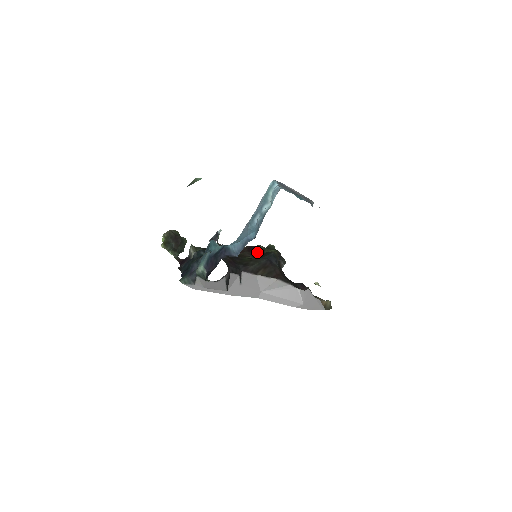
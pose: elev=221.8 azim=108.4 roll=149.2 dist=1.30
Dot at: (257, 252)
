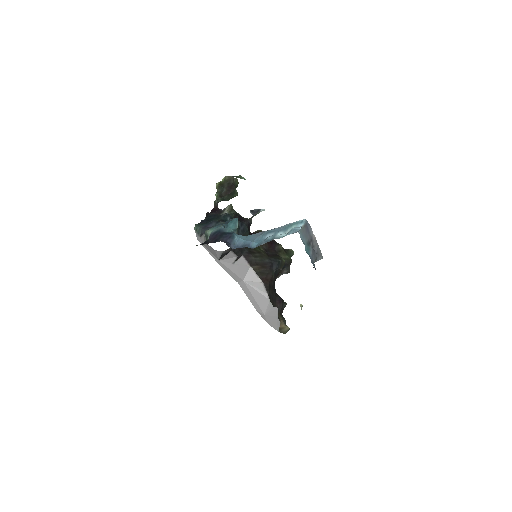
Dot at: (273, 249)
